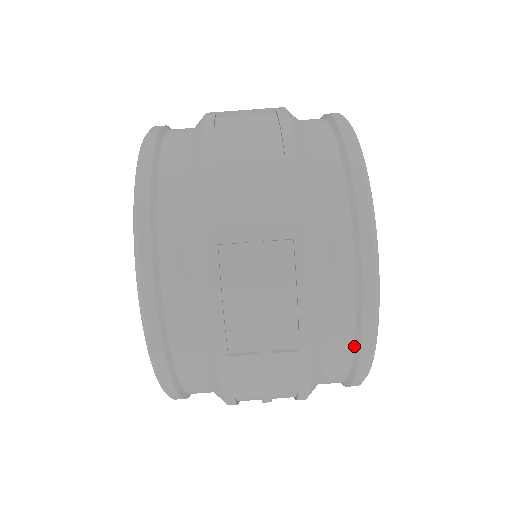
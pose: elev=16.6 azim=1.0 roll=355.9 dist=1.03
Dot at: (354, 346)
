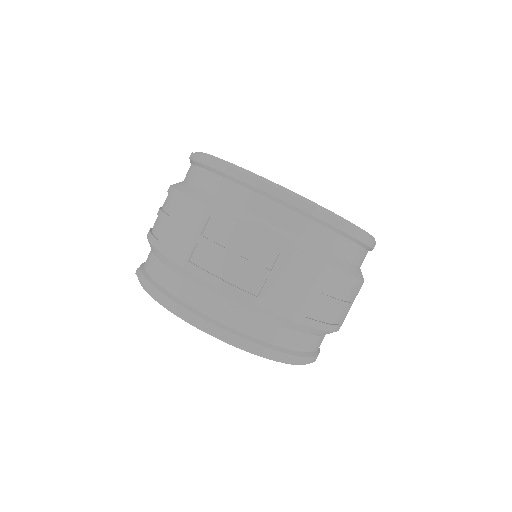
Dot at: occluded
